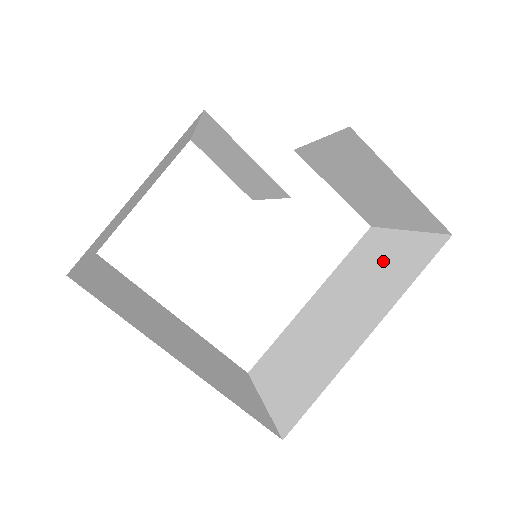
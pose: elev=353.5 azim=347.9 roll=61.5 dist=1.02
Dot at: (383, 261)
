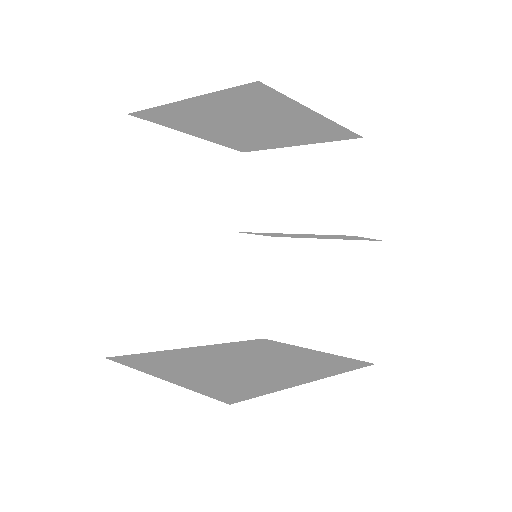
Dot at: (300, 354)
